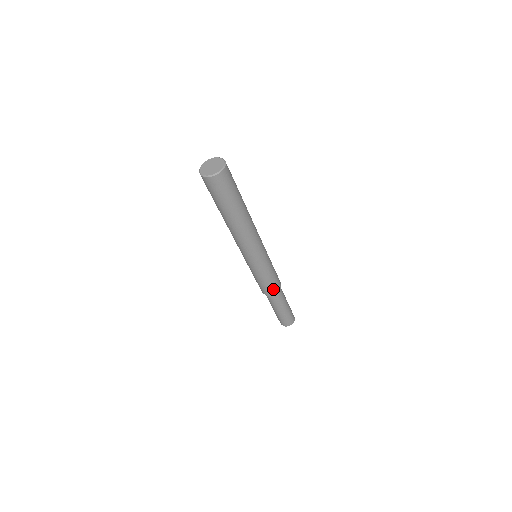
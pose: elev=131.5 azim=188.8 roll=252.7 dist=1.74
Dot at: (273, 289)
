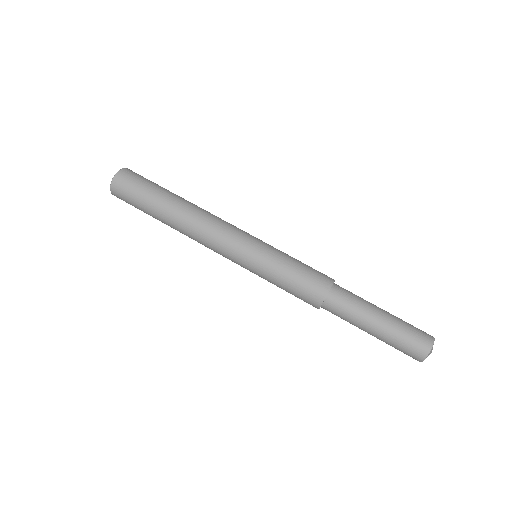
Dot at: (311, 294)
